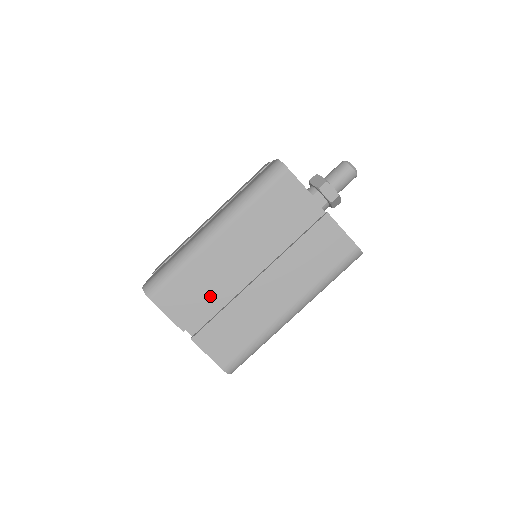
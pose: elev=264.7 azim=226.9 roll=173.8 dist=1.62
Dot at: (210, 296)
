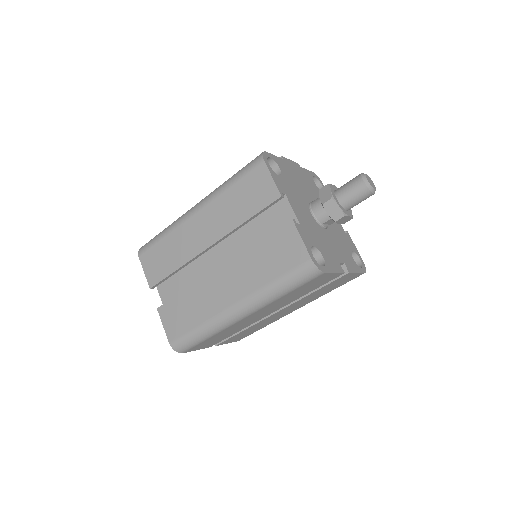
Dot at: occluded
